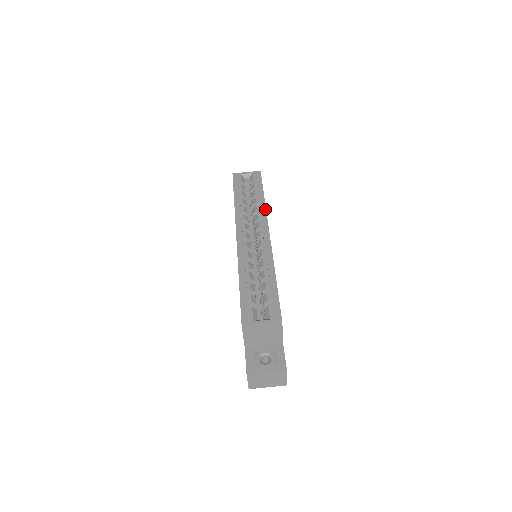
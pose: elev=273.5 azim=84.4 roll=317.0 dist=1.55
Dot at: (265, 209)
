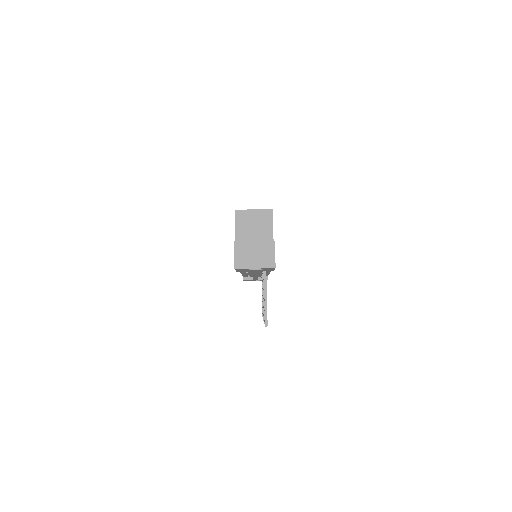
Dot at: occluded
